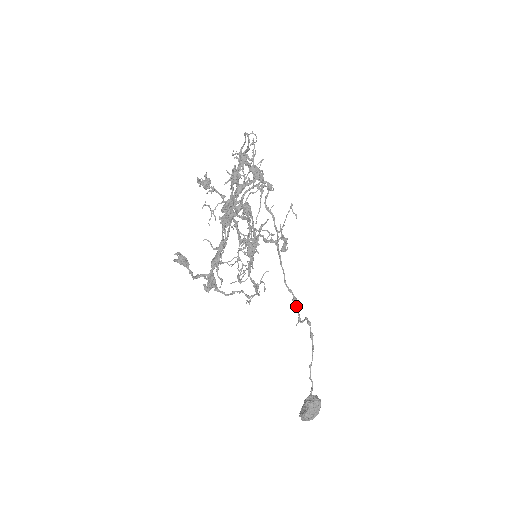
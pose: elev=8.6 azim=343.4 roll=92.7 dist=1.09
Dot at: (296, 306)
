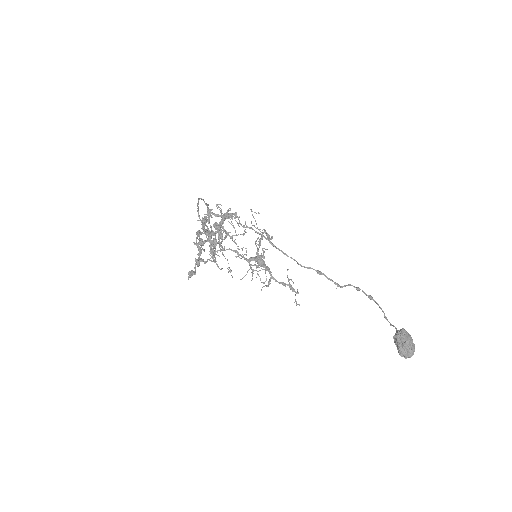
Dot at: (325, 276)
